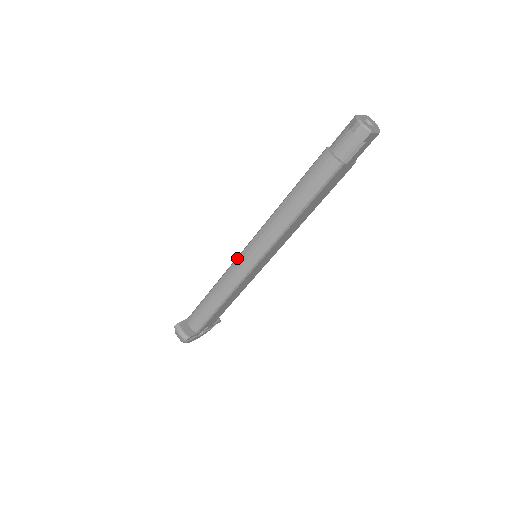
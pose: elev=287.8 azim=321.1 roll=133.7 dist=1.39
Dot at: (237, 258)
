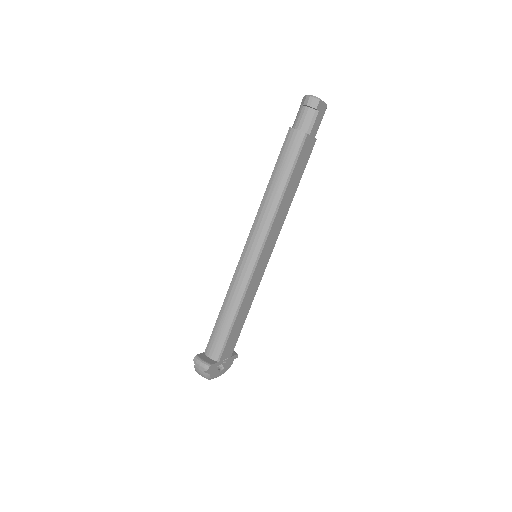
Dot at: (239, 260)
